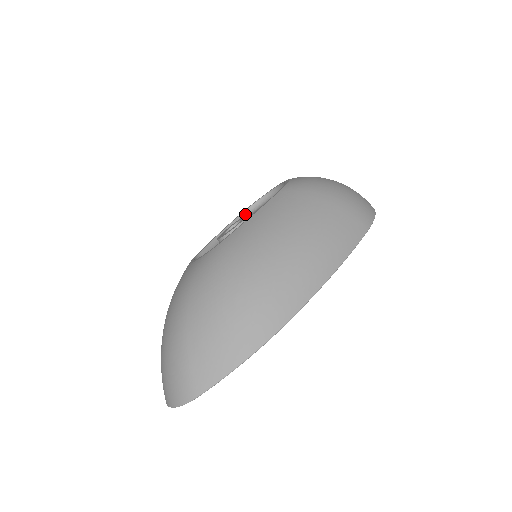
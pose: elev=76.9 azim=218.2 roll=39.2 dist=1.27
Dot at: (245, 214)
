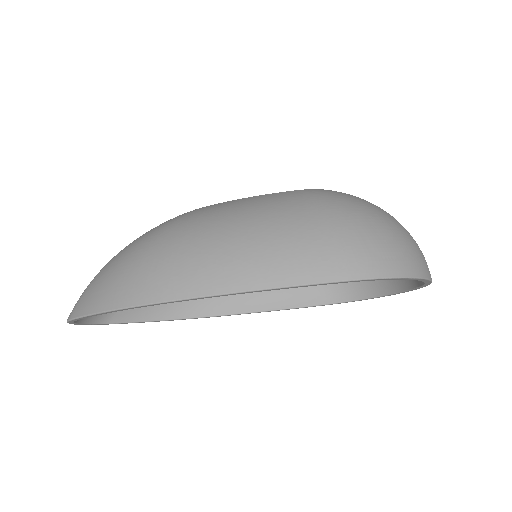
Dot at: occluded
